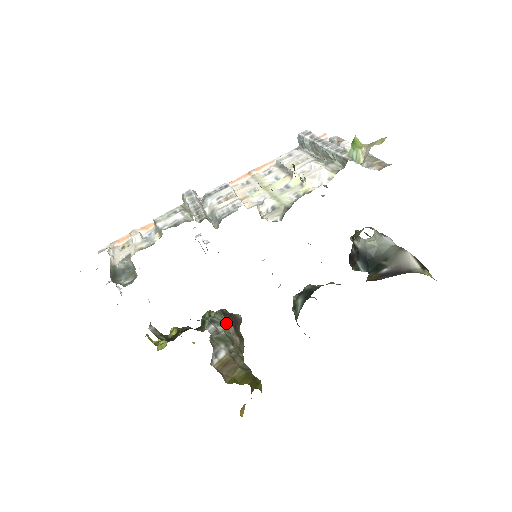
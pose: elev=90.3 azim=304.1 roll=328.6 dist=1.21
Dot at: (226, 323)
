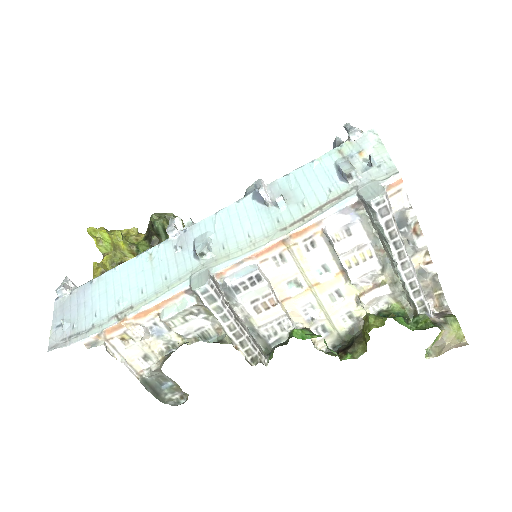
Dot at: occluded
